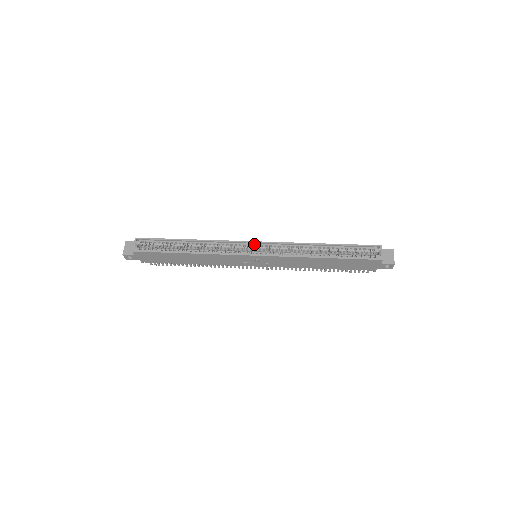
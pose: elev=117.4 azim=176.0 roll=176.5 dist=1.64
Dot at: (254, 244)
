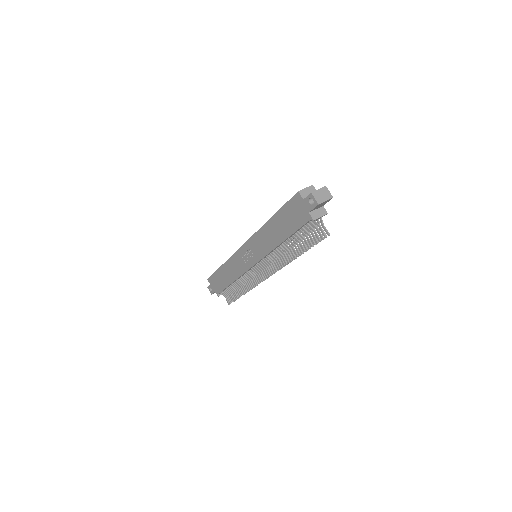
Dot at: occluded
